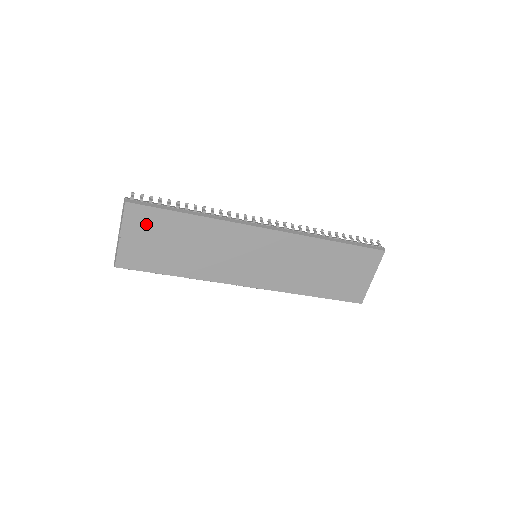
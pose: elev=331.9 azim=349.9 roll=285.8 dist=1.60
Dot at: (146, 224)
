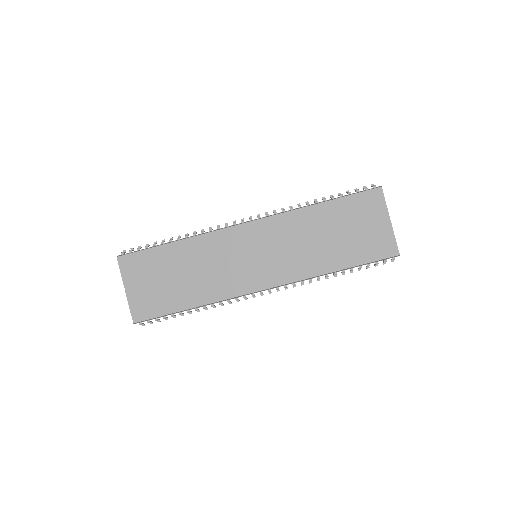
Dot at: (141, 269)
